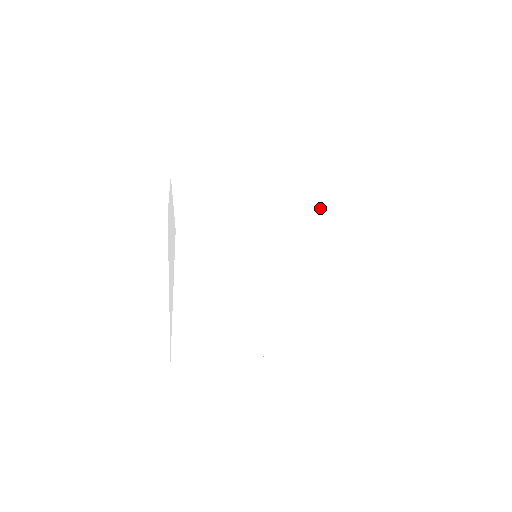
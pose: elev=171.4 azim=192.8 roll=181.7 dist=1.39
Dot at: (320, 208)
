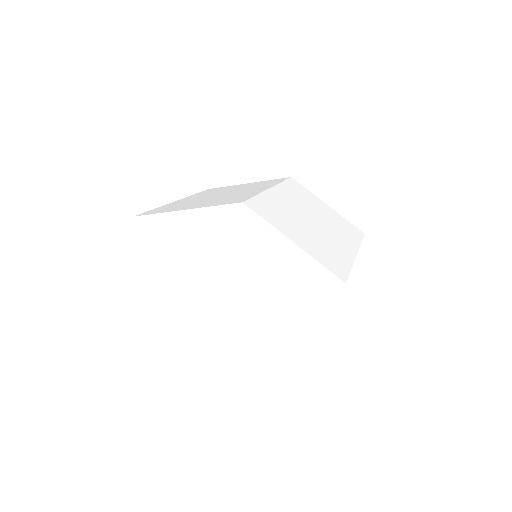
Dot at: (329, 218)
